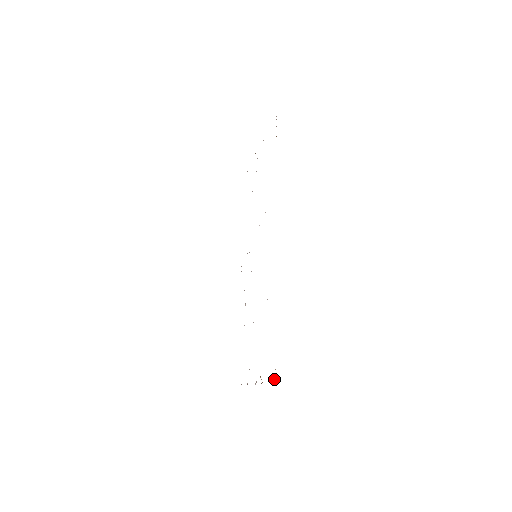
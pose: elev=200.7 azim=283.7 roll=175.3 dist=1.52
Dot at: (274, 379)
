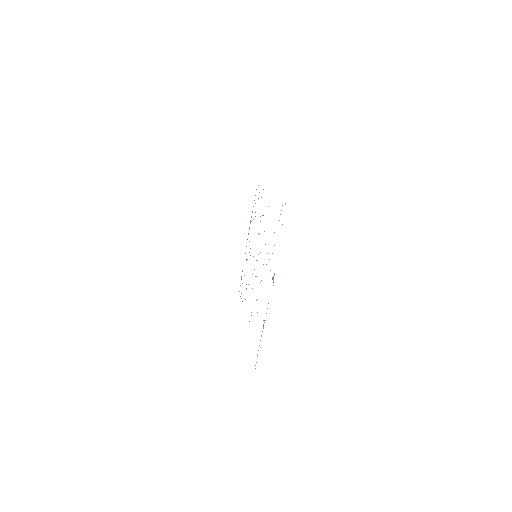
Dot at: occluded
